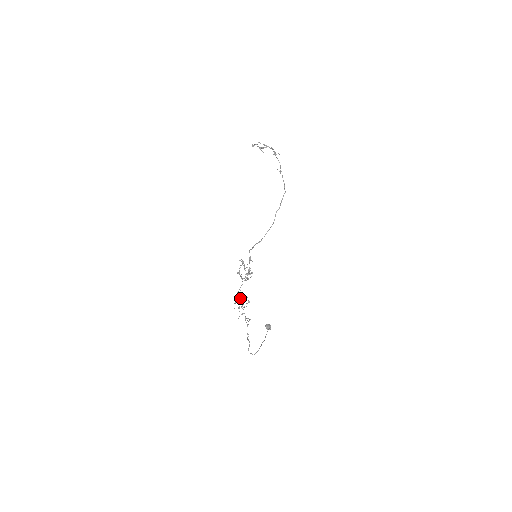
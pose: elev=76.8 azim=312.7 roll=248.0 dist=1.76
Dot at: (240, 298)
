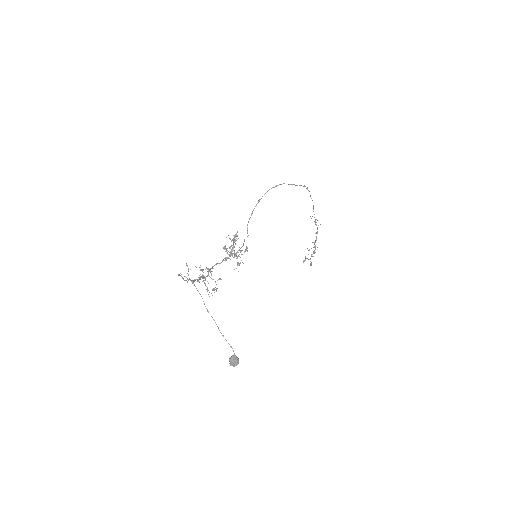
Dot at: (211, 268)
